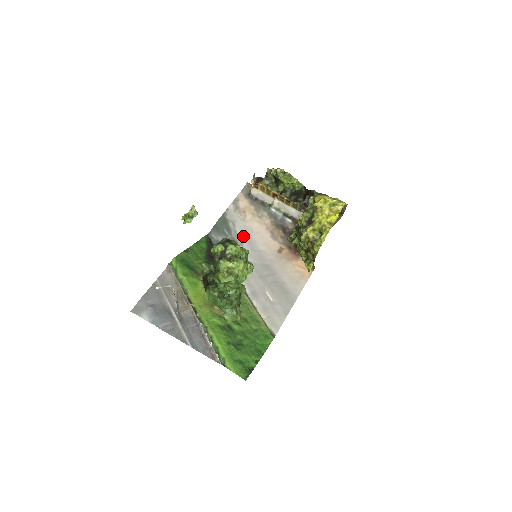
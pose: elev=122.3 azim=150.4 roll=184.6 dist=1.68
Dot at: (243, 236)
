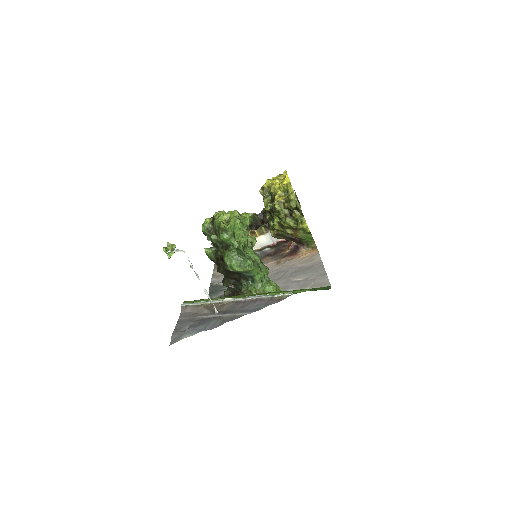
Dot at: occluded
